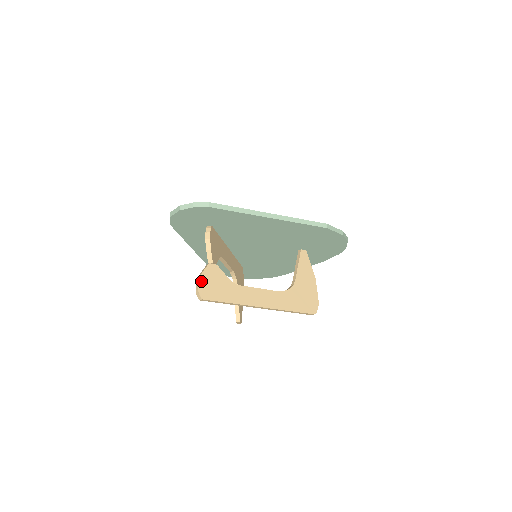
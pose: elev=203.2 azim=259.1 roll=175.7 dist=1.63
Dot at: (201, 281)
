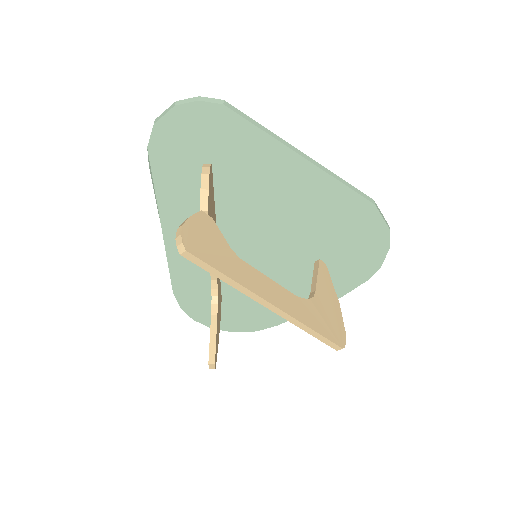
Dot at: (187, 226)
